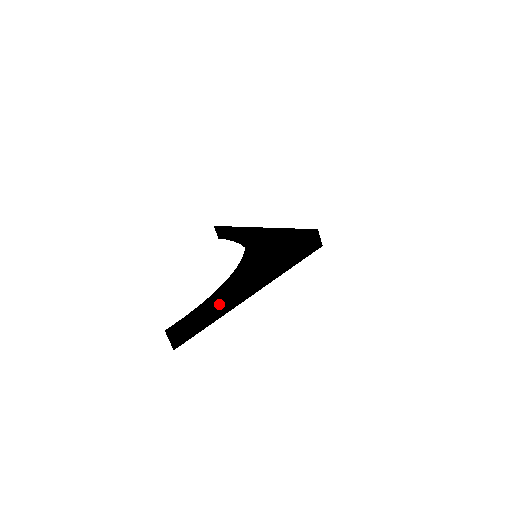
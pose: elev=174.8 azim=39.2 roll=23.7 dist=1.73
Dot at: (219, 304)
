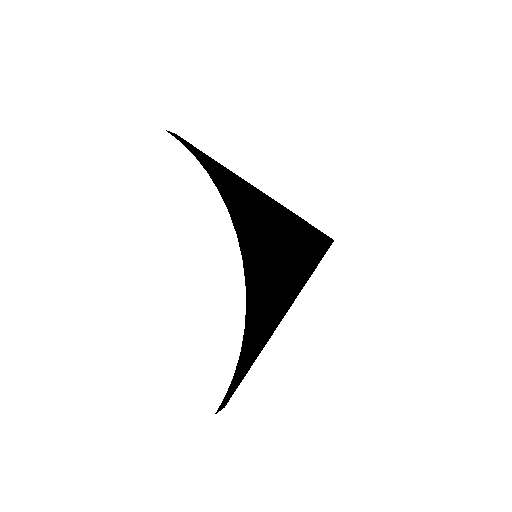
Dot at: (247, 367)
